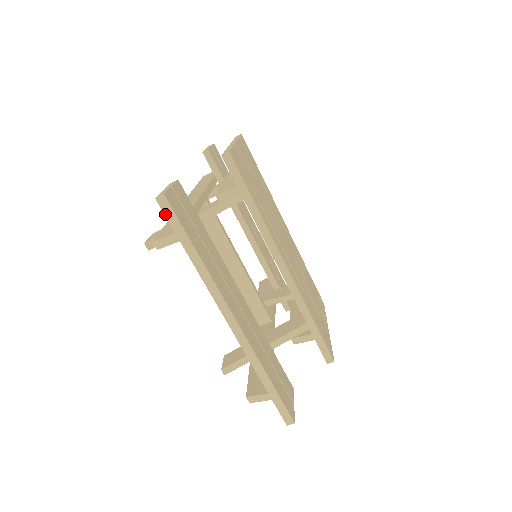
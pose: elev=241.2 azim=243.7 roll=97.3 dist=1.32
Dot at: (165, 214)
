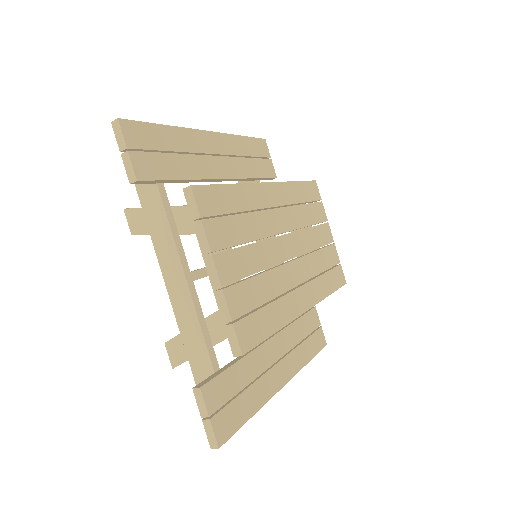
Dot at: occluded
